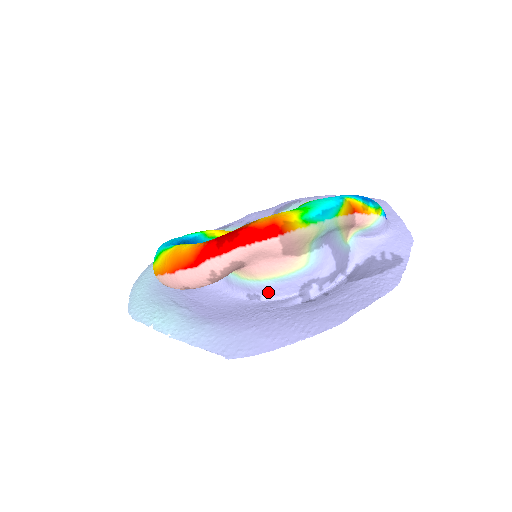
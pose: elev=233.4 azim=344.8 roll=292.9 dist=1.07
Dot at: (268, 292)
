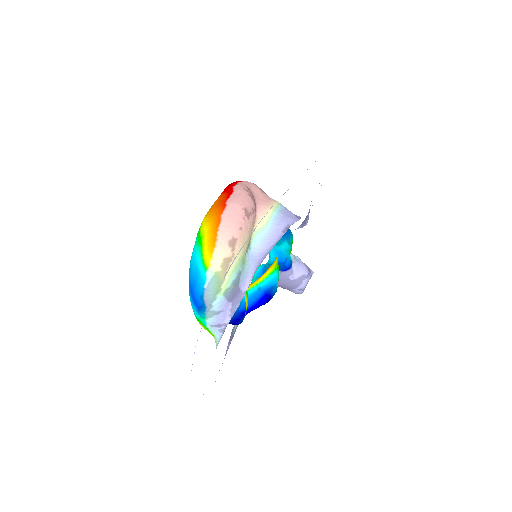
Dot at: (288, 219)
